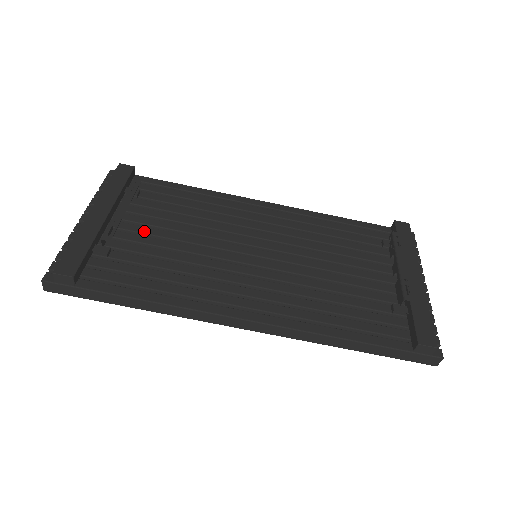
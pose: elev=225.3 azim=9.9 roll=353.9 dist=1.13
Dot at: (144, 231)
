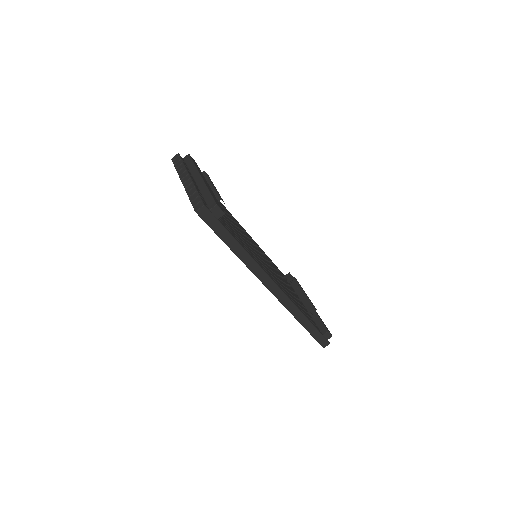
Dot at: occluded
